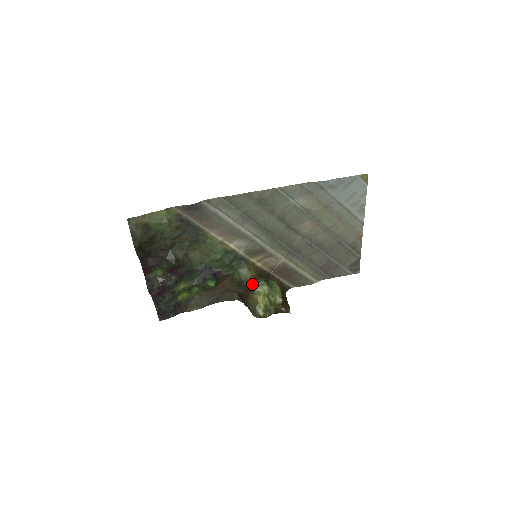
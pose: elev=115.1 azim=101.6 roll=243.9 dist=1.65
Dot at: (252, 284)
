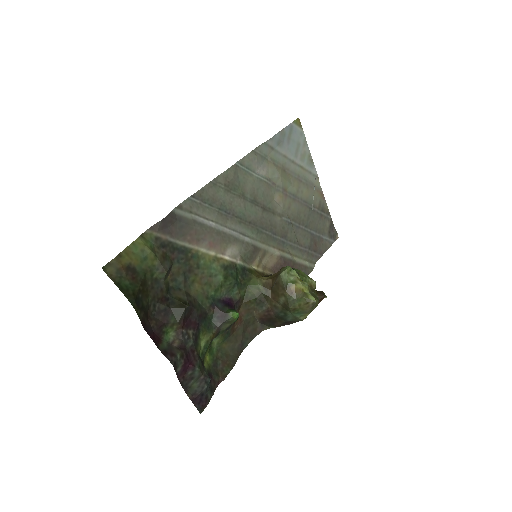
Dot at: (278, 281)
